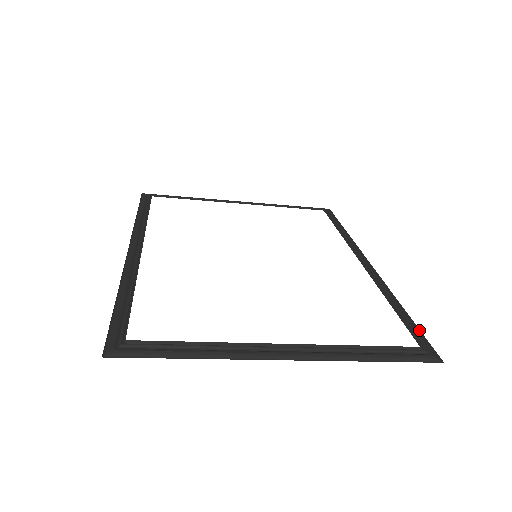
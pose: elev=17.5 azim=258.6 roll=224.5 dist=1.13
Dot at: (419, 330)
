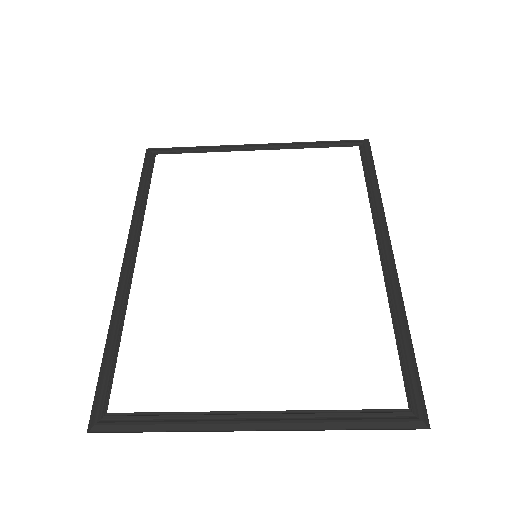
Dot at: (418, 374)
